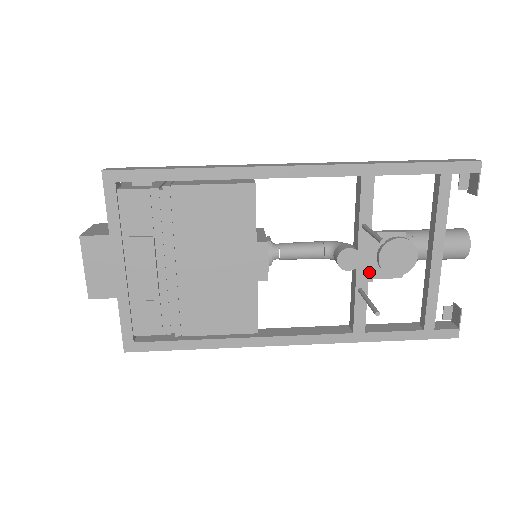
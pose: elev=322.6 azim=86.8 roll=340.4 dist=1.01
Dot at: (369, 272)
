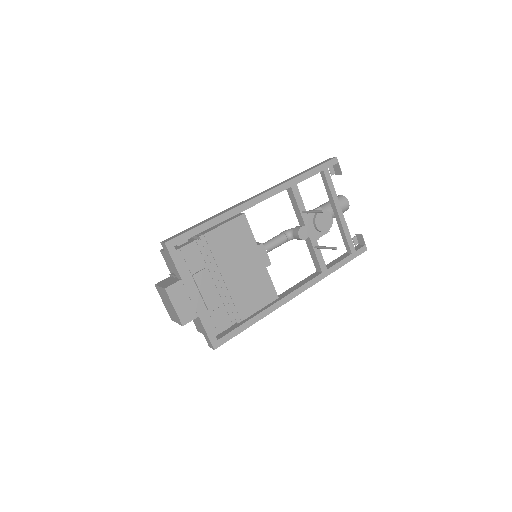
Dot at: (315, 235)
